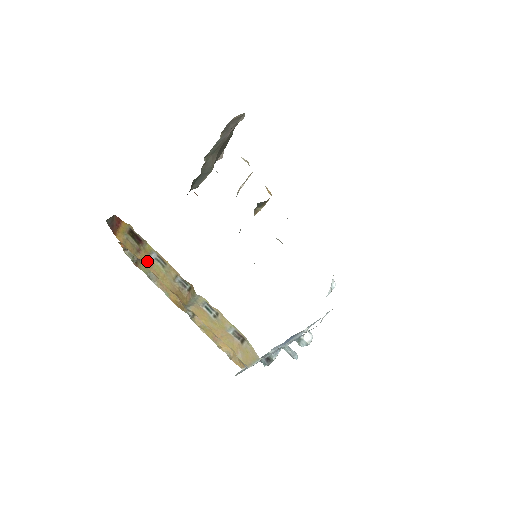
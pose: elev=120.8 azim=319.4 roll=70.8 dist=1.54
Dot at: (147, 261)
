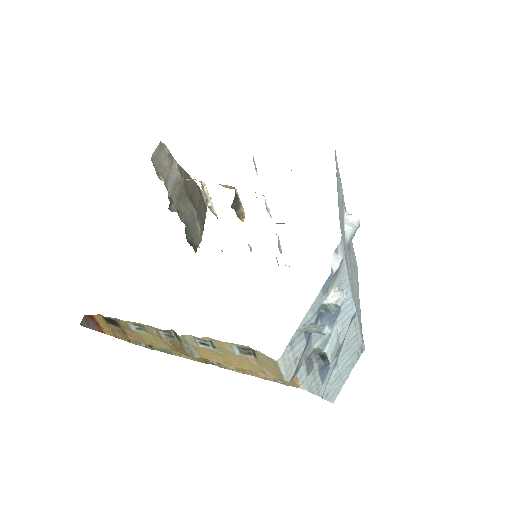
Dot at: (137, 337)
